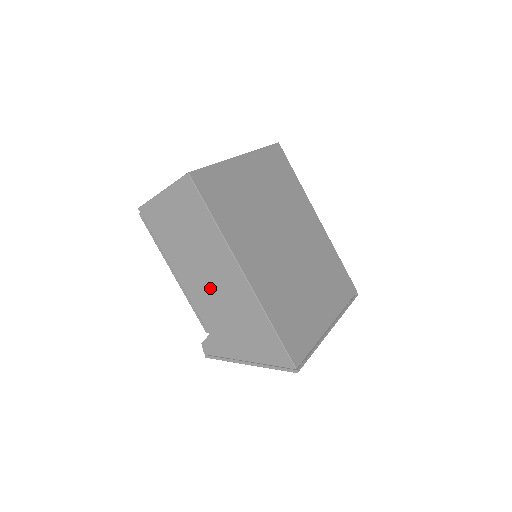
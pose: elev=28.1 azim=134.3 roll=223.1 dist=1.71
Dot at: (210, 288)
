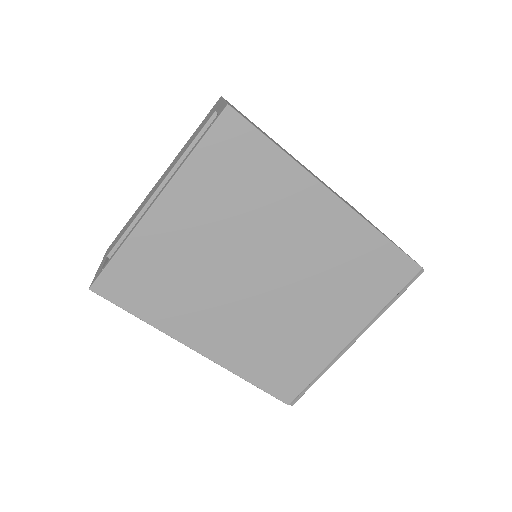
Dot at: occluded
